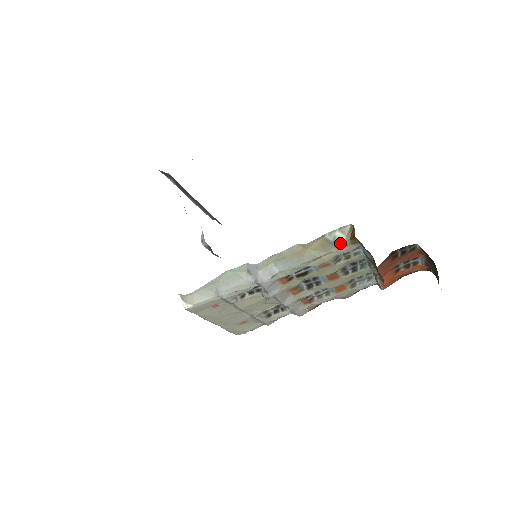
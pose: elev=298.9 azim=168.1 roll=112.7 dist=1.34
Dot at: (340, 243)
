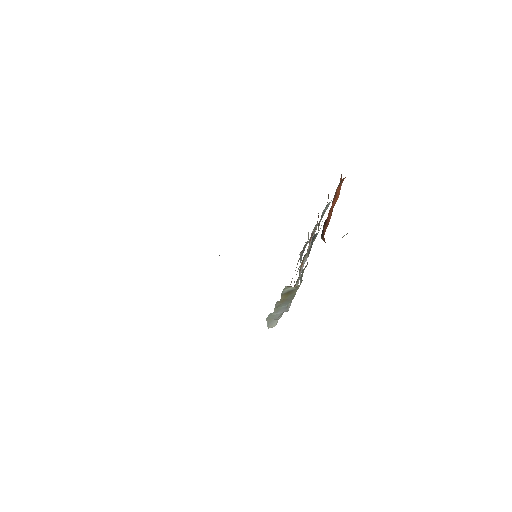
Dot at: (294, 288)
